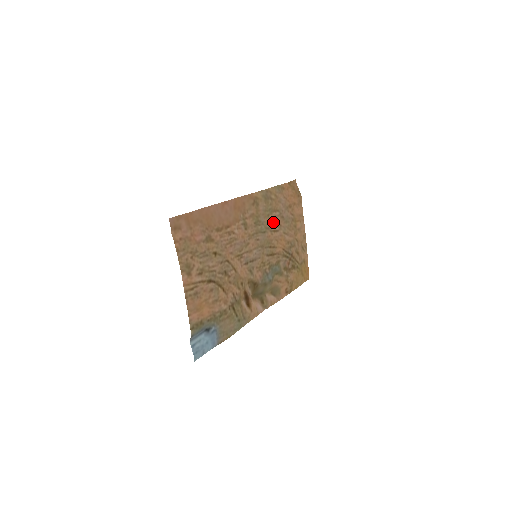
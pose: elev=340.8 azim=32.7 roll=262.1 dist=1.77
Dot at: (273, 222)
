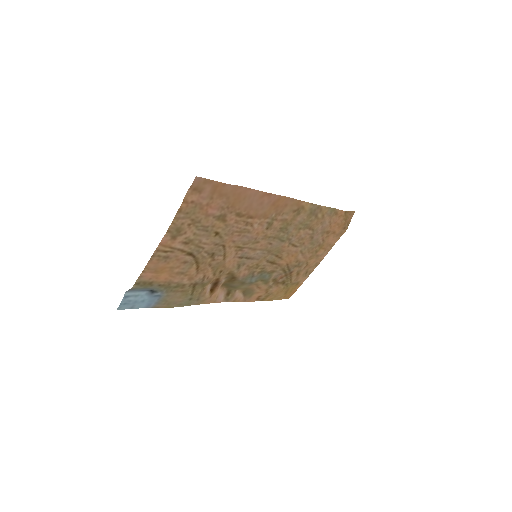
Dot at: (299, 237)
